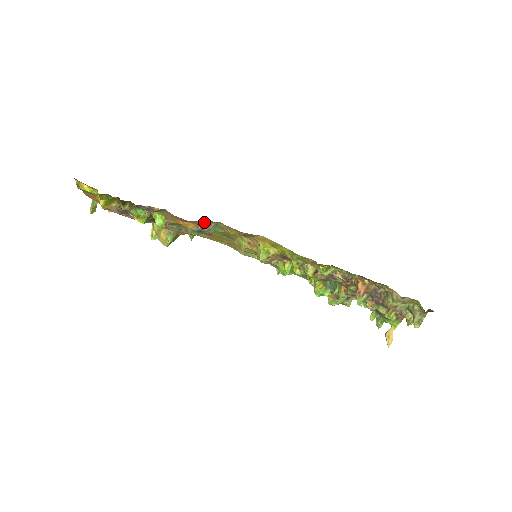
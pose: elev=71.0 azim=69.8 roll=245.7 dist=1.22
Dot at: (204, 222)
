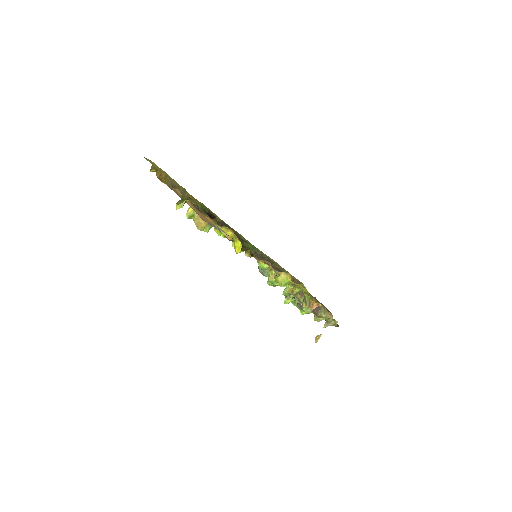
Dot at: (278, 267)
